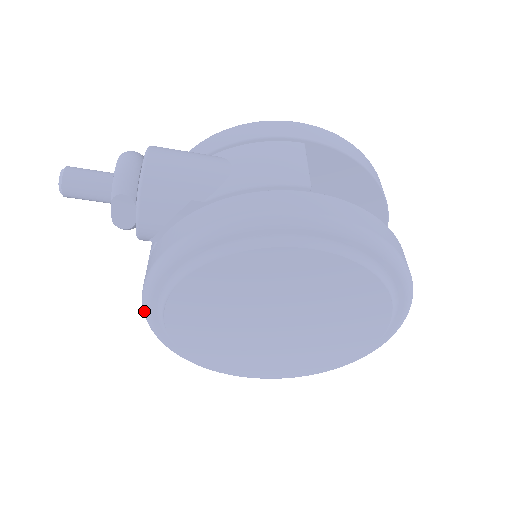
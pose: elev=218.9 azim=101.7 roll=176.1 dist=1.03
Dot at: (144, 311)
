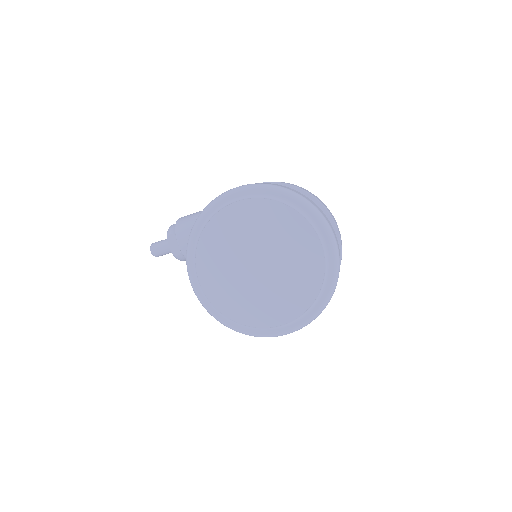
Dot at: (194, 292)
